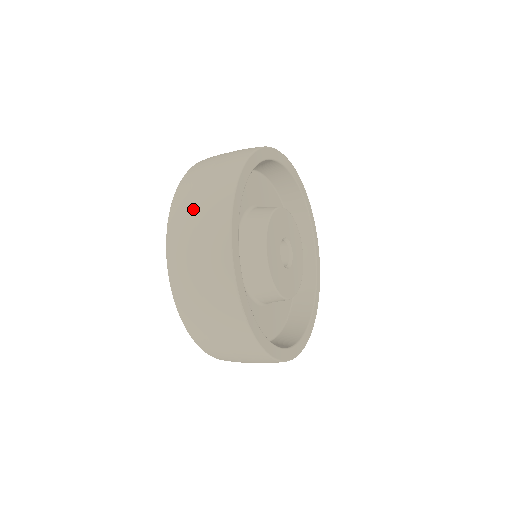
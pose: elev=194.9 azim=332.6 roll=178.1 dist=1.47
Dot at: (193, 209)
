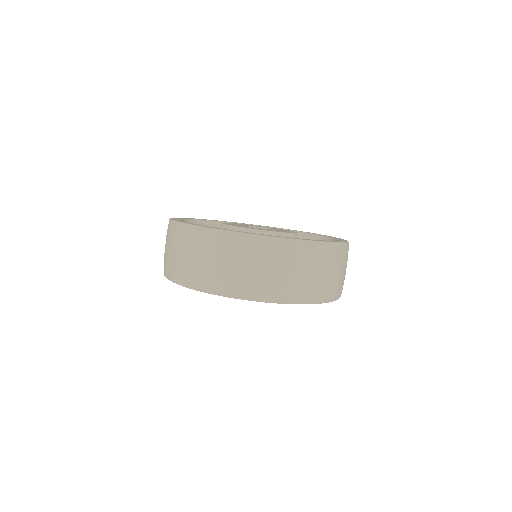
Dot at: occluded
